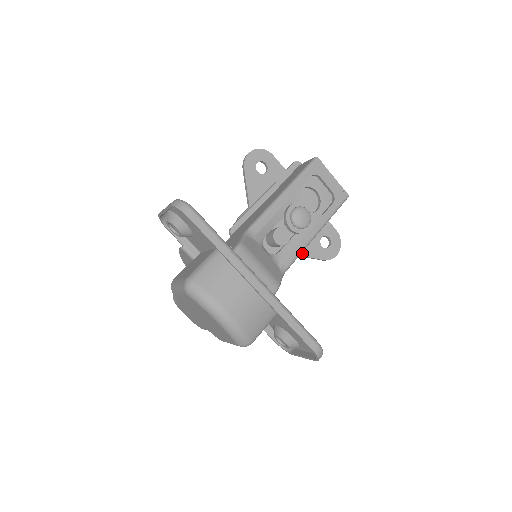
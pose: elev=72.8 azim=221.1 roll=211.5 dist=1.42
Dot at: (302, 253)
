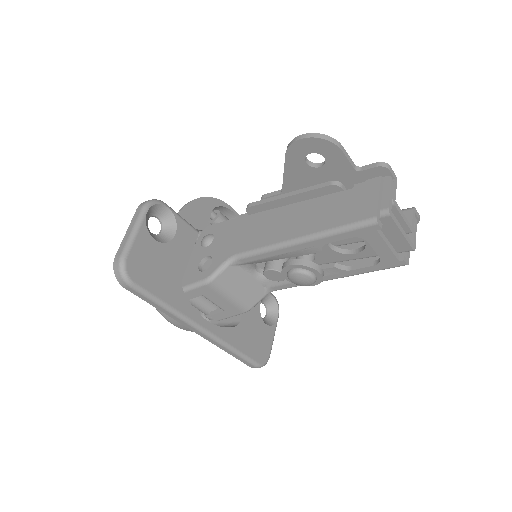
Dot at: occluded
